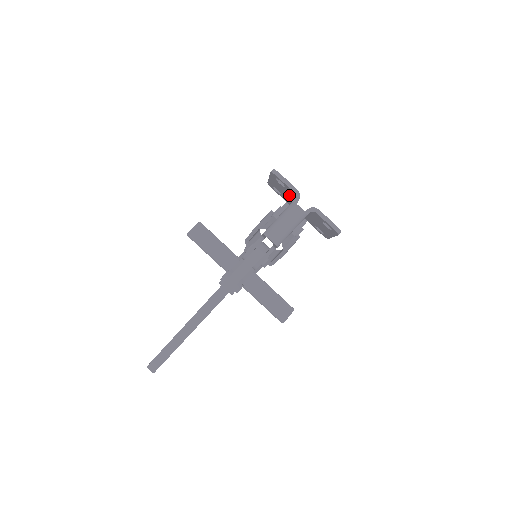
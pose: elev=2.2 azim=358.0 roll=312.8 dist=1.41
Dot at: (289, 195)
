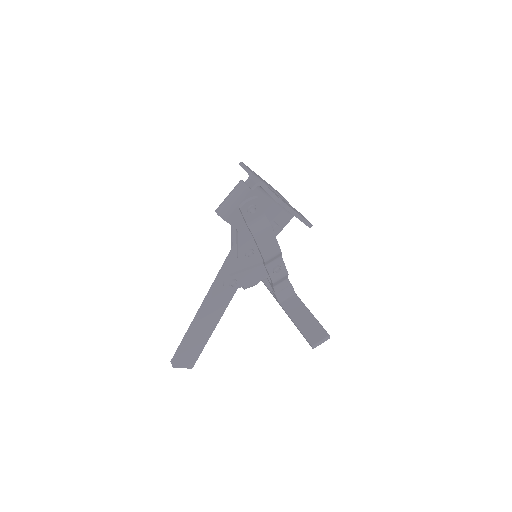
Dot at: occluded
